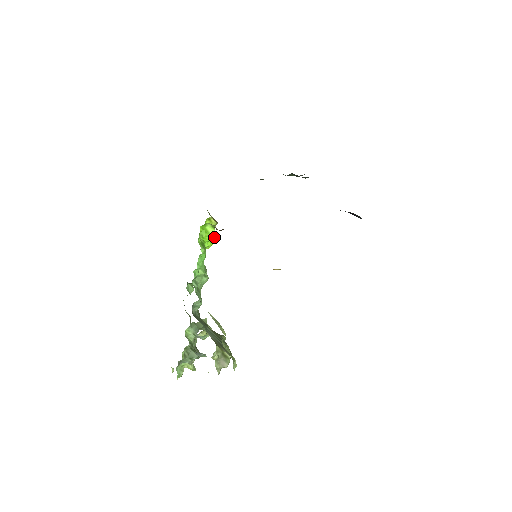
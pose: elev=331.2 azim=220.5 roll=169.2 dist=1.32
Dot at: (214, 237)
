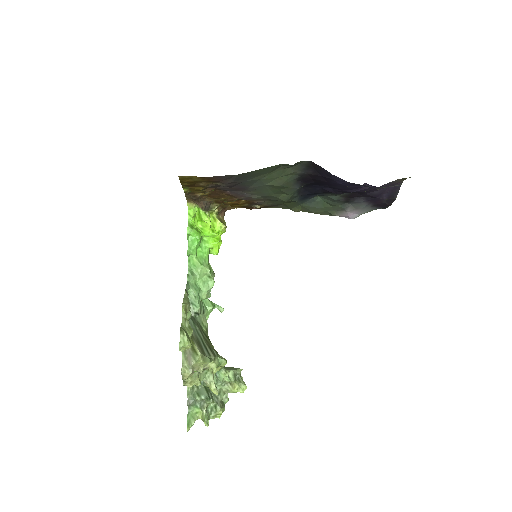
Dot at: (216, 234)
